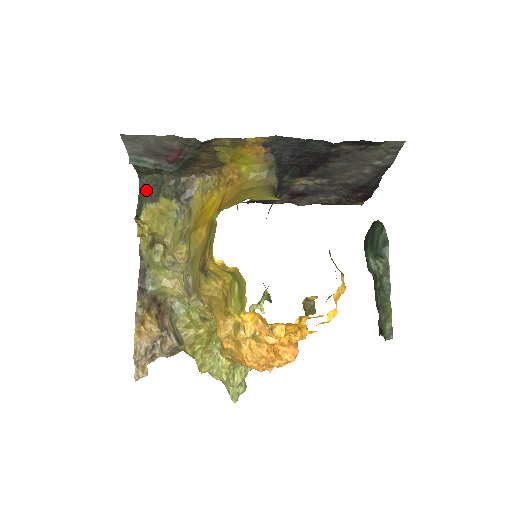
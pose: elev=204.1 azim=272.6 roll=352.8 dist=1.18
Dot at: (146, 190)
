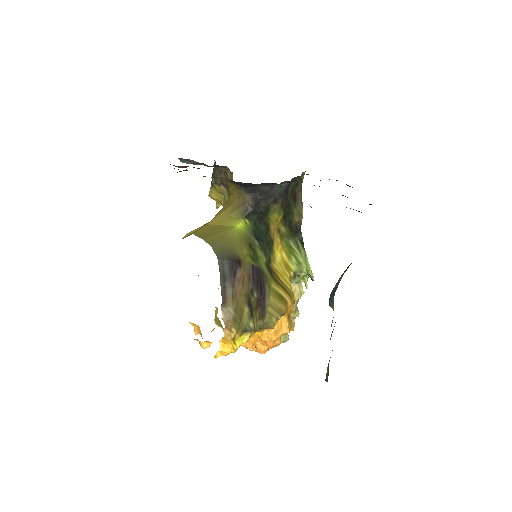
Dot at: (213, 171)
